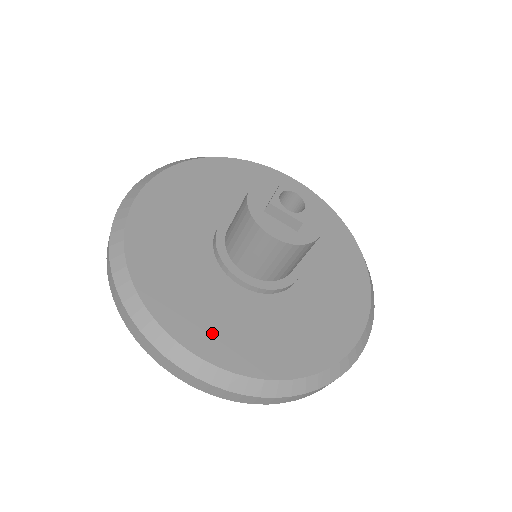
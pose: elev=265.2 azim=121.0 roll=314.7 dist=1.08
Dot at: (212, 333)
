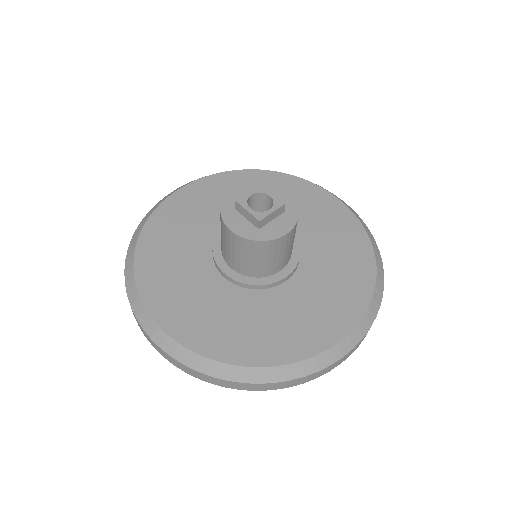
Dot at: (177, 307)
